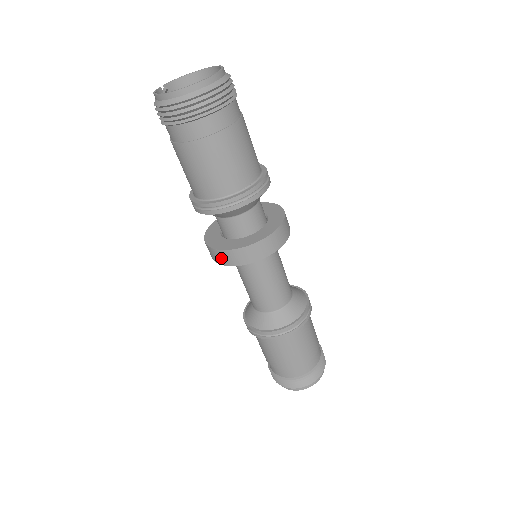
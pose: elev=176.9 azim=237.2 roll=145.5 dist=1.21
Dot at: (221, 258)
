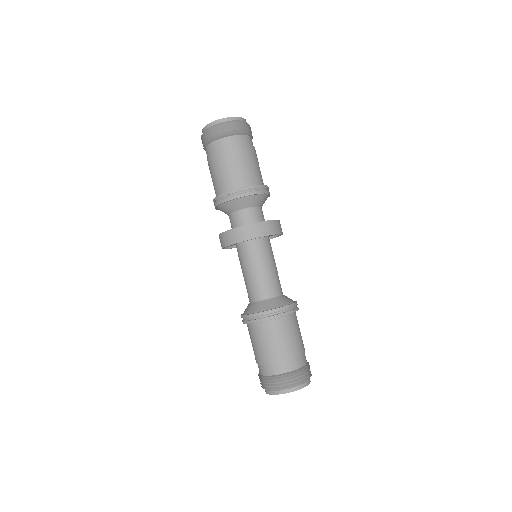
Dot at: (230, 238)
